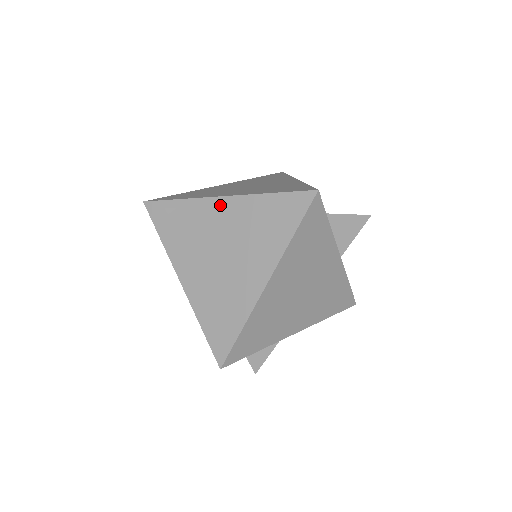
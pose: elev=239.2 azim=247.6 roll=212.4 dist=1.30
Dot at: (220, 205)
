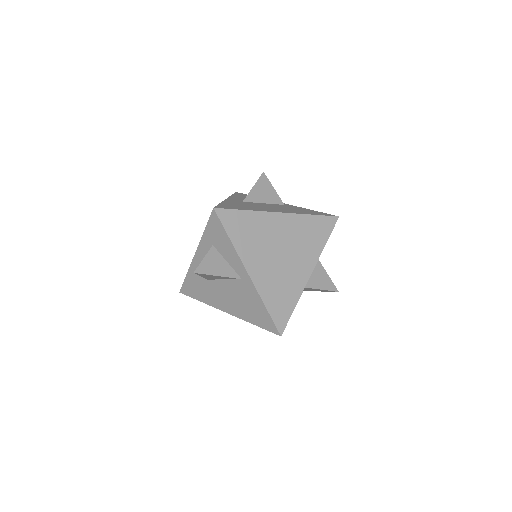
Dot at: occluded
